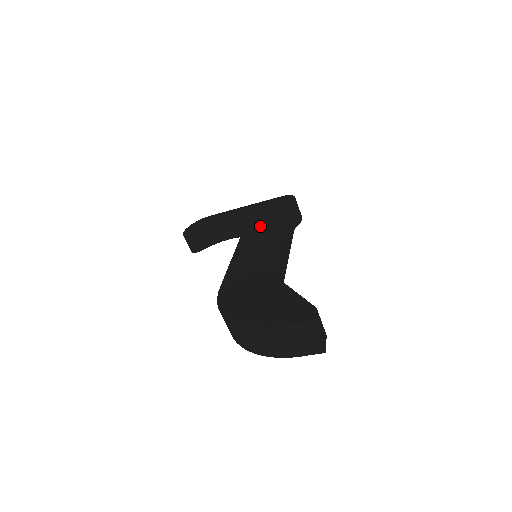
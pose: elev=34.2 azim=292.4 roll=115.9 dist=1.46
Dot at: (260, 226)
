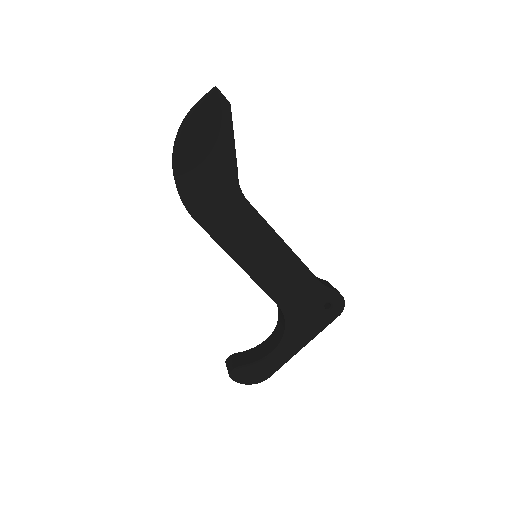
Dot at: occluded
